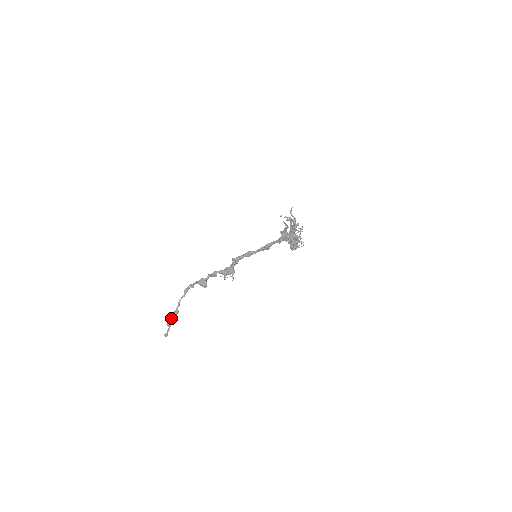
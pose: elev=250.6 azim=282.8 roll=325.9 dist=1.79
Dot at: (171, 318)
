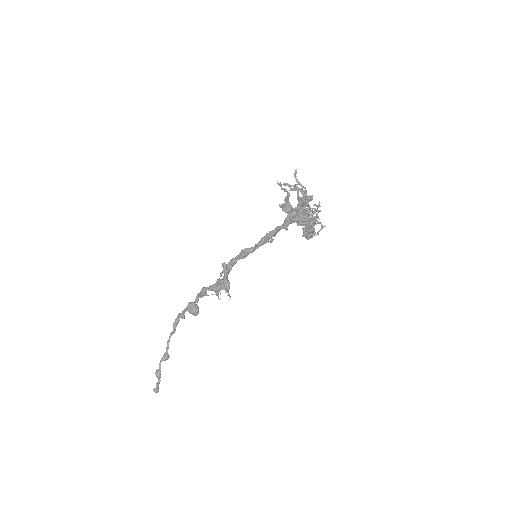
Dot at: (159, 365)
